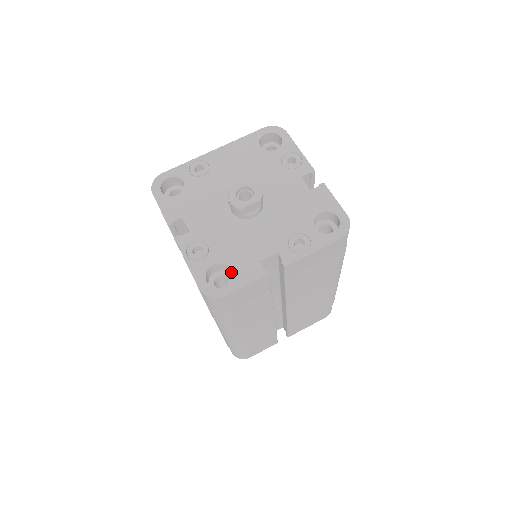
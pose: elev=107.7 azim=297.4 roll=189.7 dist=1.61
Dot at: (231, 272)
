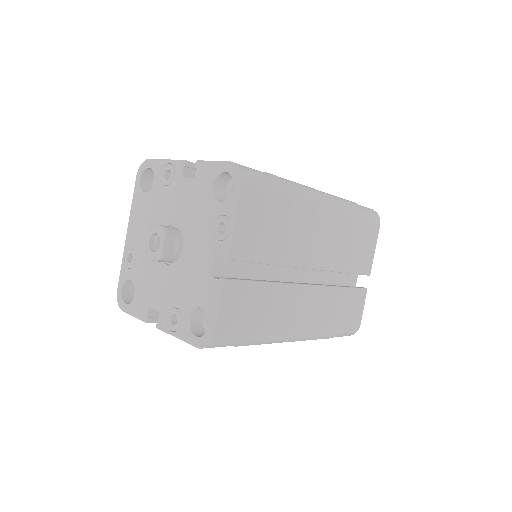
Dot at: occluded
